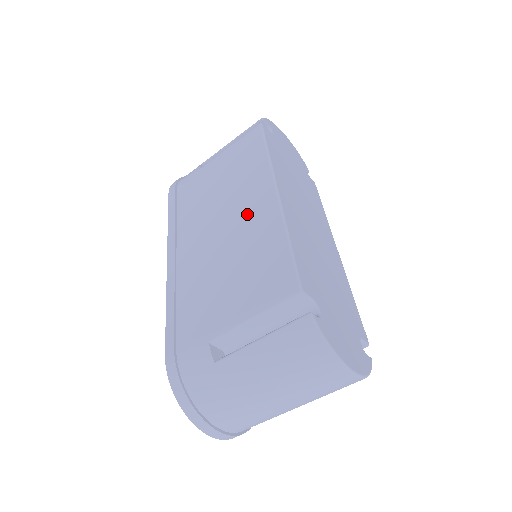
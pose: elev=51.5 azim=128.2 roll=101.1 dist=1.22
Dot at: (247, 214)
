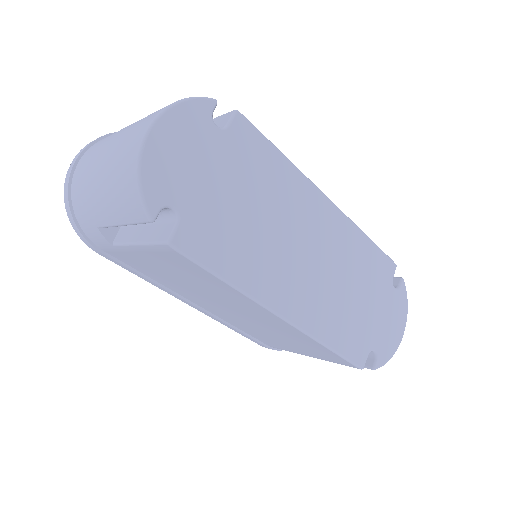
Dot at: (260, 319)
